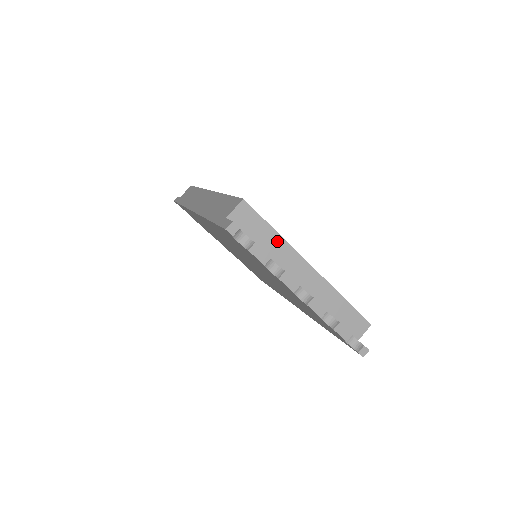
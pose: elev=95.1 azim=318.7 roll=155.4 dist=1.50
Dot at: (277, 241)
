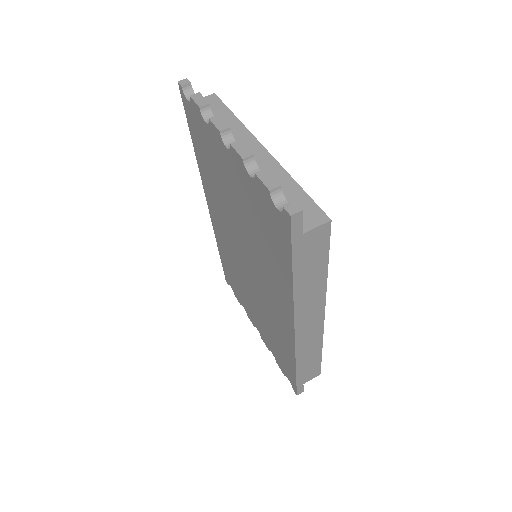
Dot at: (233, 122)
